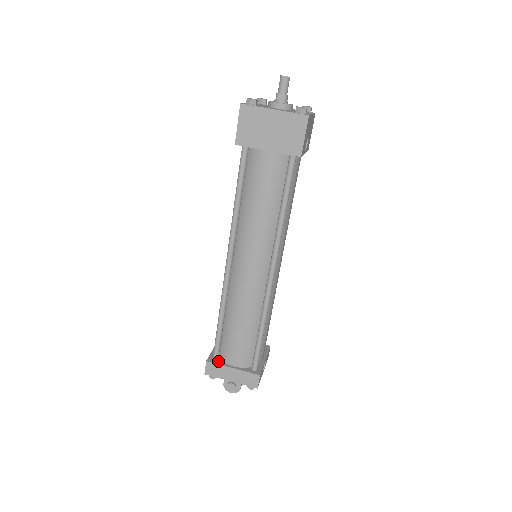
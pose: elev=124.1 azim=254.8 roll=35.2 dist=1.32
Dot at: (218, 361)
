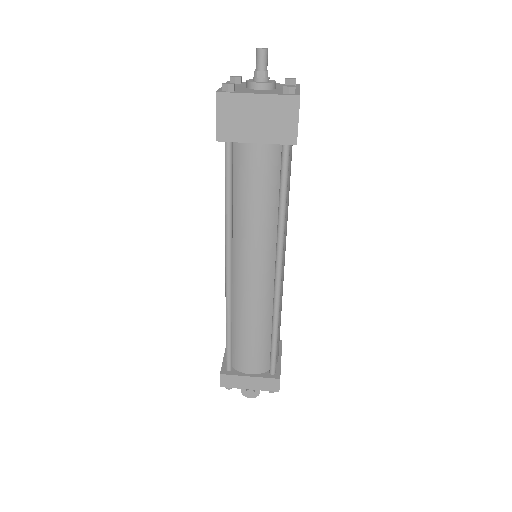
Dot at: (232, 371)
